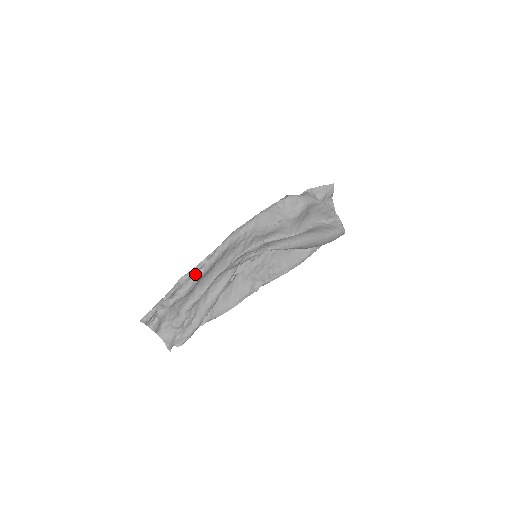
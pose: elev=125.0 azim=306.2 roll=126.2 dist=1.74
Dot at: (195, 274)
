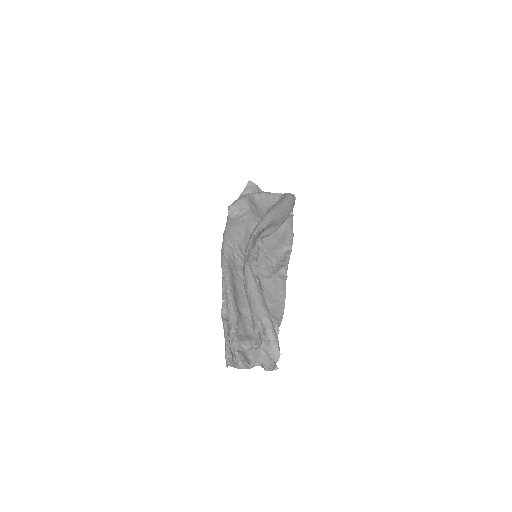
Dot at: (227, 299)
